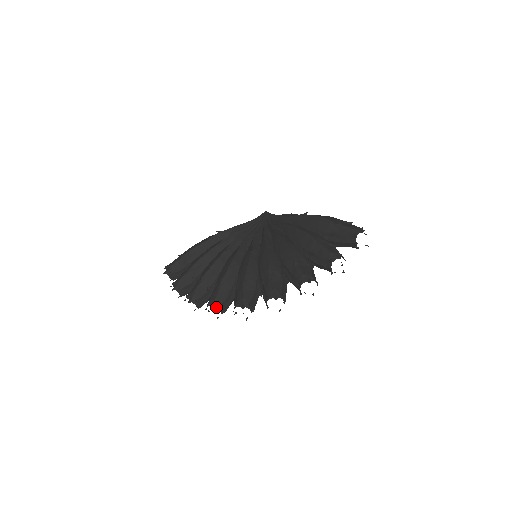
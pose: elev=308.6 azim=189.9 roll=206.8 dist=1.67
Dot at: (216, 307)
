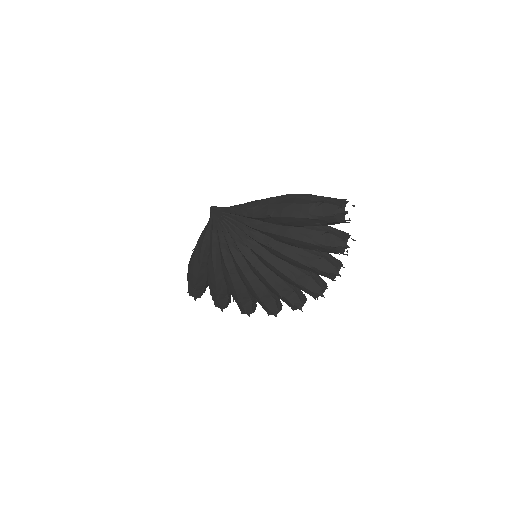
Dot at: (276, 313)
